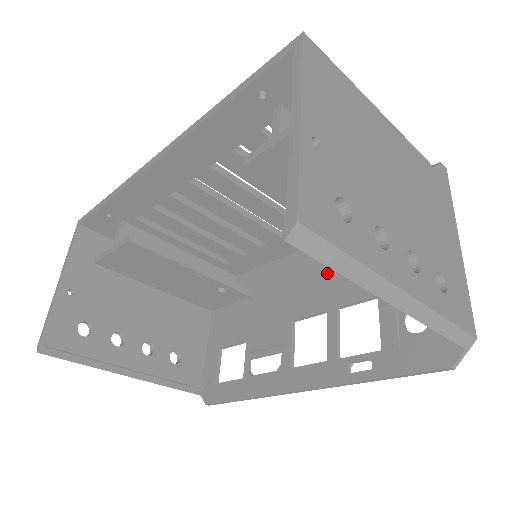
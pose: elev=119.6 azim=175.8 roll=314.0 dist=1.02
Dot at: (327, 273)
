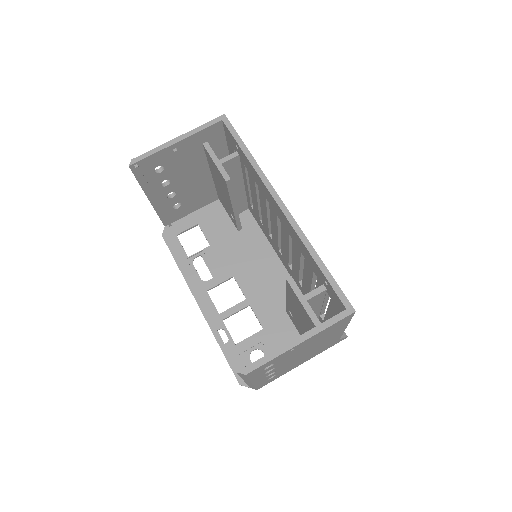
Dot at: (268, 287)
